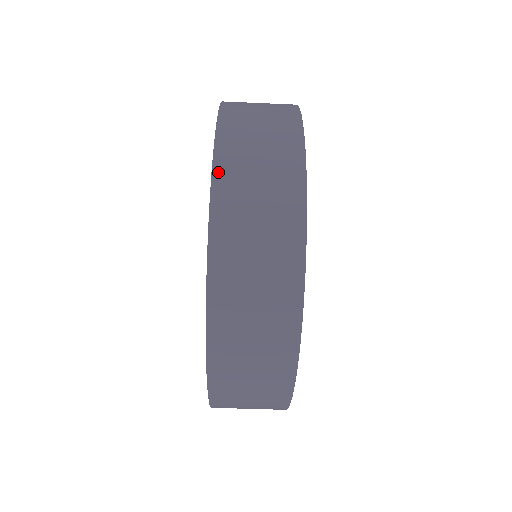
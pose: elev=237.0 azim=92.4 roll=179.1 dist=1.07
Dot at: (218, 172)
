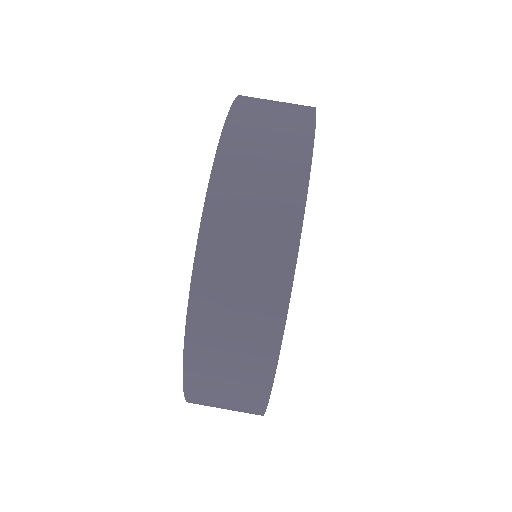
Dot at: (237, 107)
